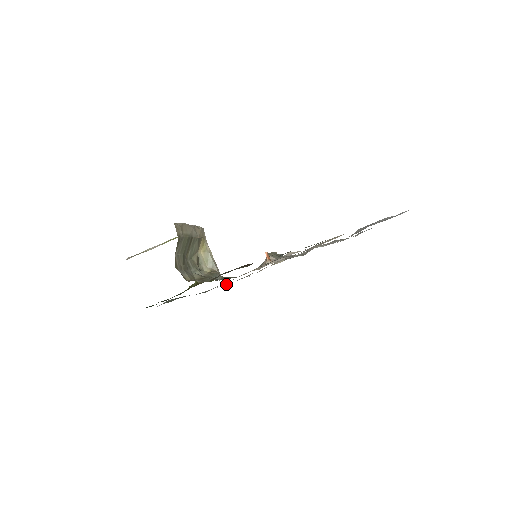
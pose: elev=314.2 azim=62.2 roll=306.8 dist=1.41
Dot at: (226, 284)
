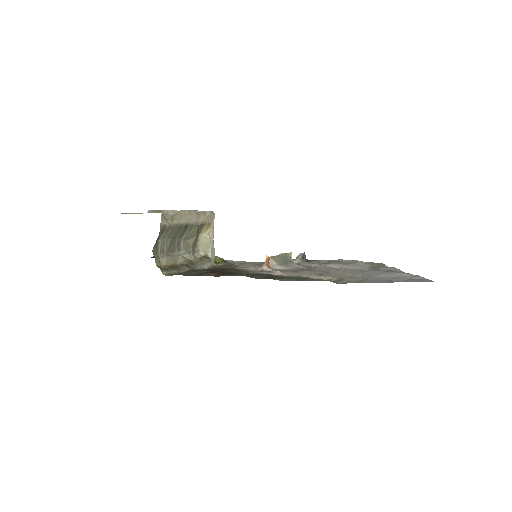
Dot at: (237, 261)
